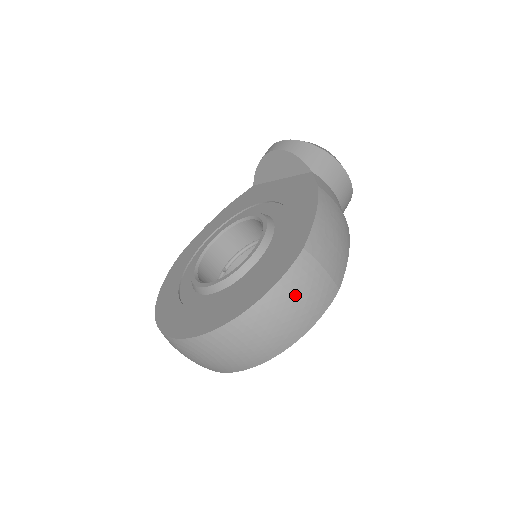
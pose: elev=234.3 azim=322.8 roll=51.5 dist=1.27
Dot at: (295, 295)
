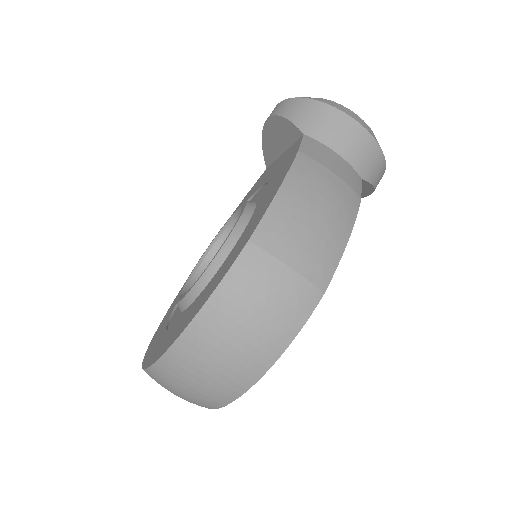
Dot at: (242, 307)
